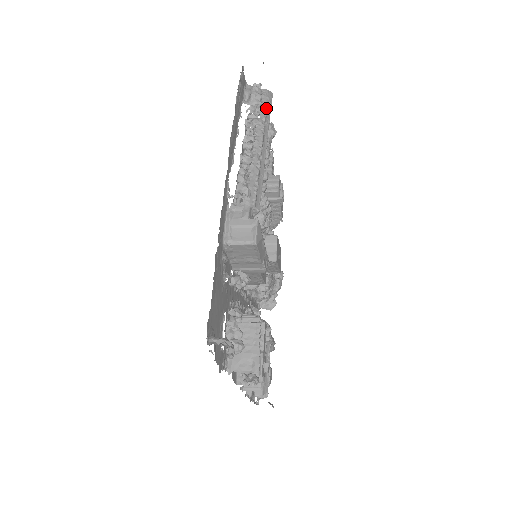
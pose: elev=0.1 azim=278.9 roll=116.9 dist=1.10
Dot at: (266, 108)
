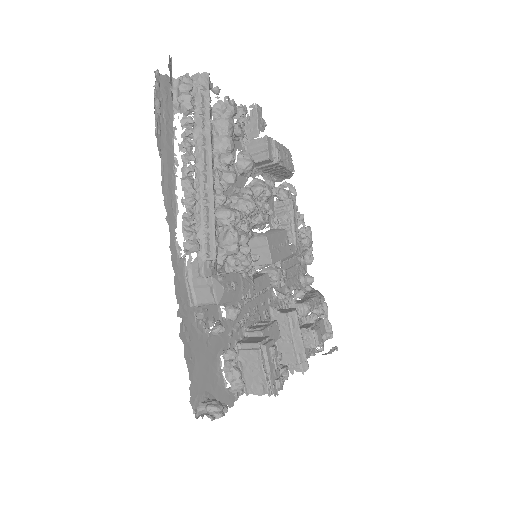
Dot at: (201, 107)
